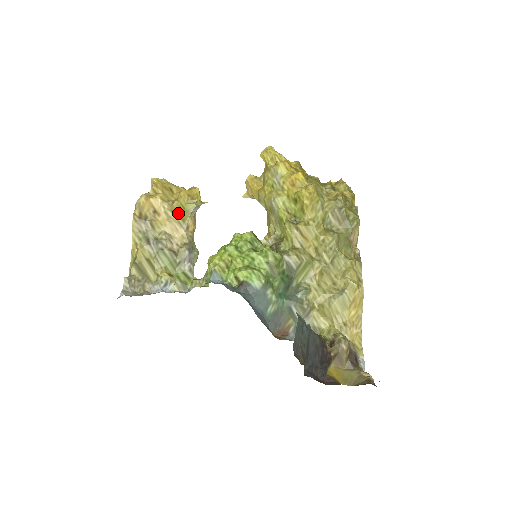
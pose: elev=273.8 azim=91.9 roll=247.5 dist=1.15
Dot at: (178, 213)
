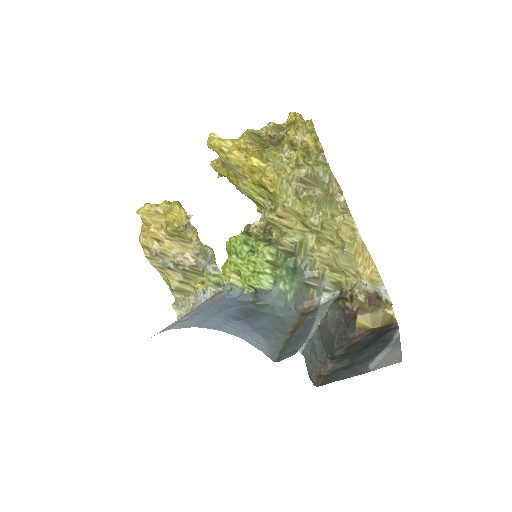
Dot at: (176, 235)
